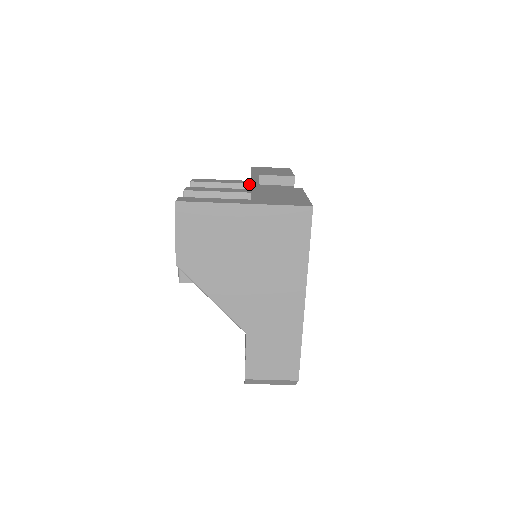
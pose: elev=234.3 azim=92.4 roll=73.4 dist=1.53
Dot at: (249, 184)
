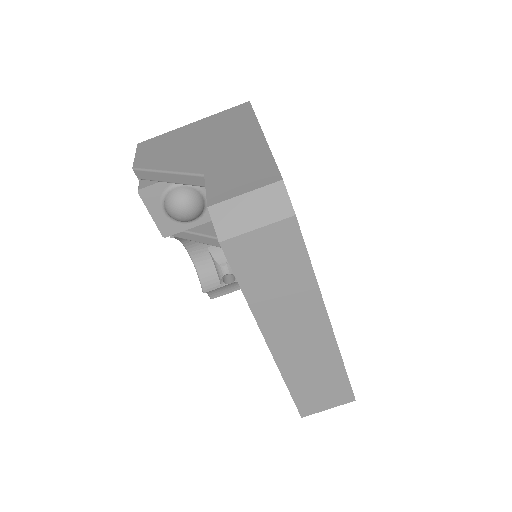
Dot at: occluded
